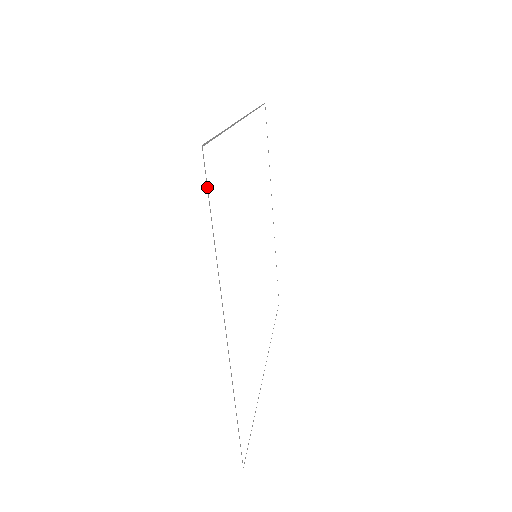
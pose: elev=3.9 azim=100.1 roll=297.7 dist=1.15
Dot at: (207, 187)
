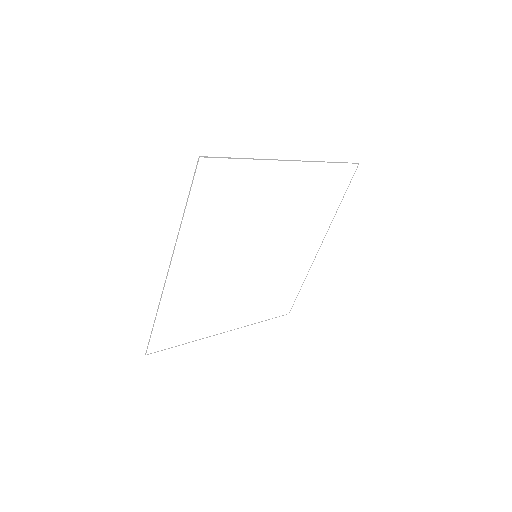
Dot at: occluded
